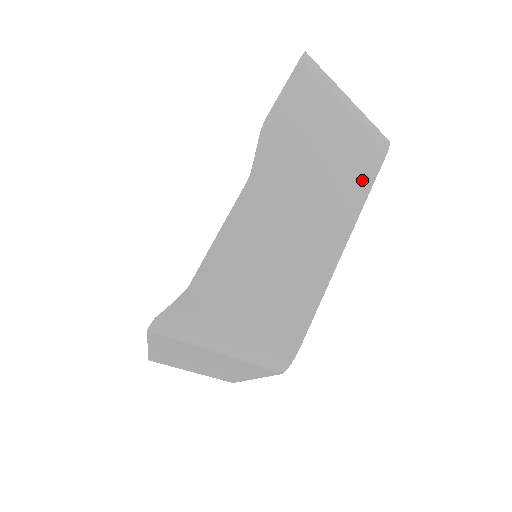
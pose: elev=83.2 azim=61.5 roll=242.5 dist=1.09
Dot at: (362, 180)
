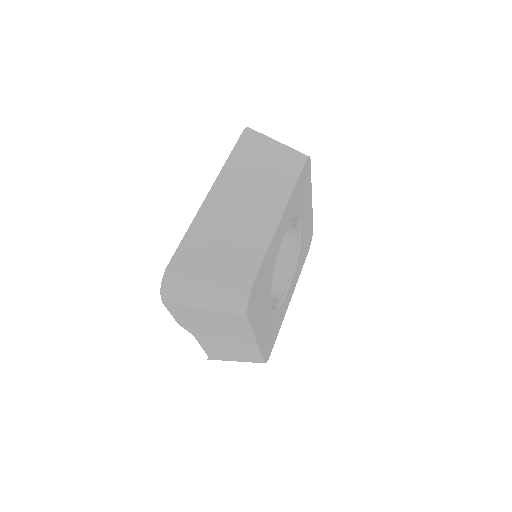
Dot at: occluded
